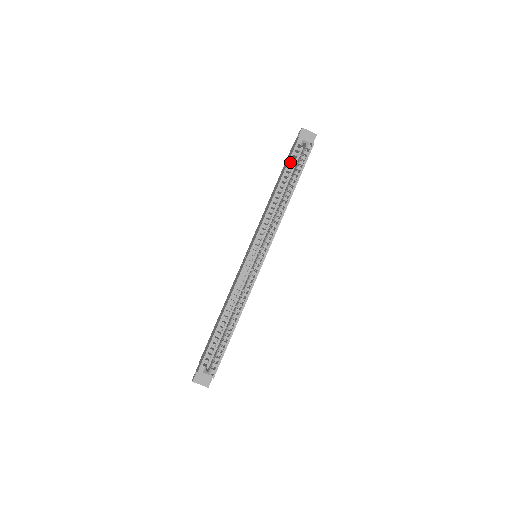
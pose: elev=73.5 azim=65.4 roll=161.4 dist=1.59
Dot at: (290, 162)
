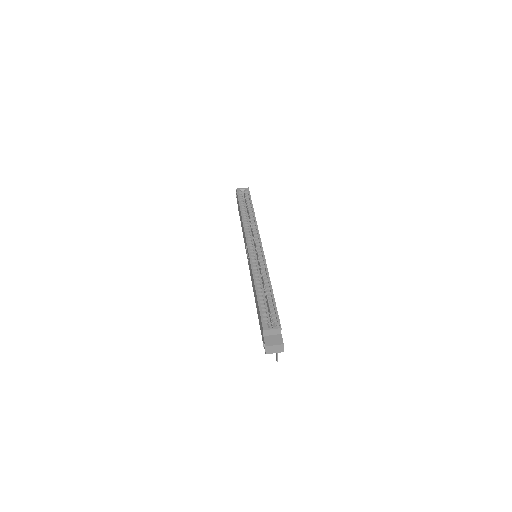
Dot at: occluded
